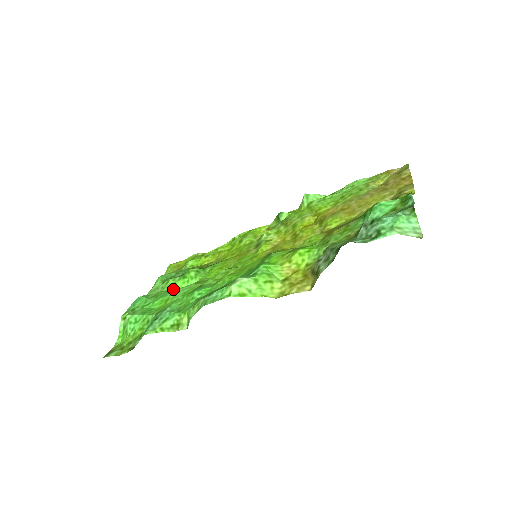
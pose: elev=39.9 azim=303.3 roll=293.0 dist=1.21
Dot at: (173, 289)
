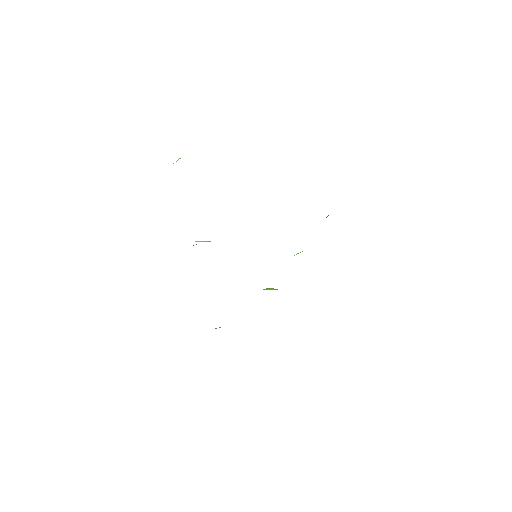
Dot at: occluded
